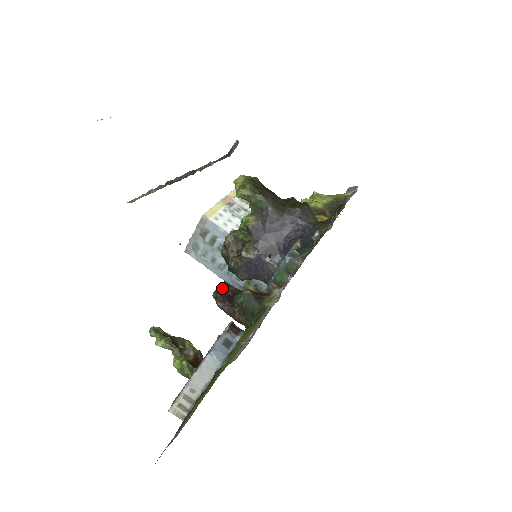
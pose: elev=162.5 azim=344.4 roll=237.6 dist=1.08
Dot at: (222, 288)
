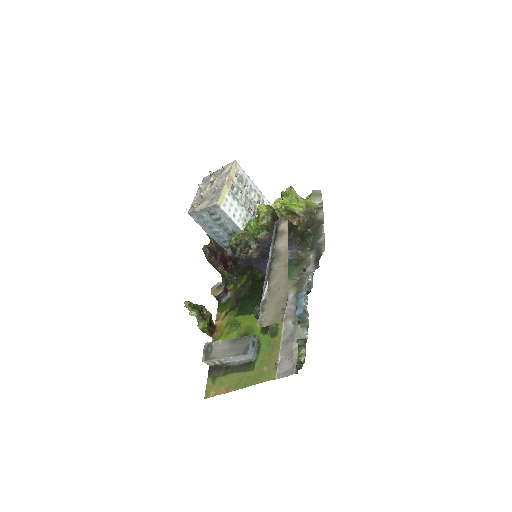
Dot at: (210, 245)
